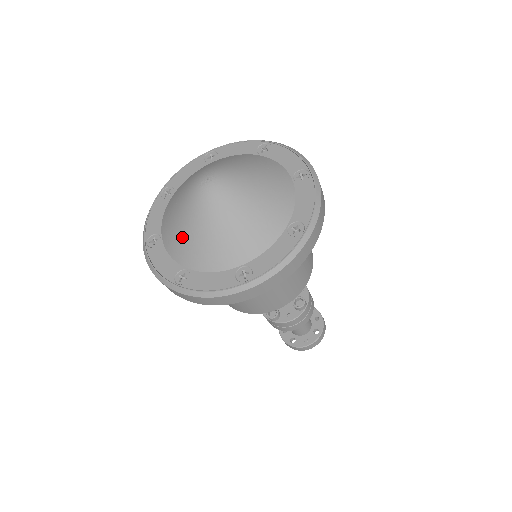
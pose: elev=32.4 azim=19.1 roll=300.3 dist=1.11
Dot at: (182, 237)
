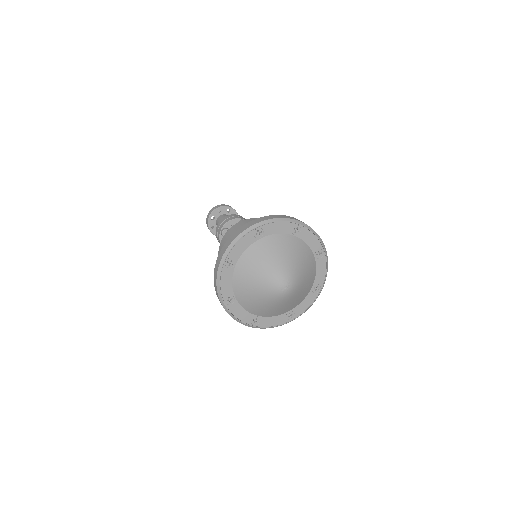
Dot at: (260, 307)
